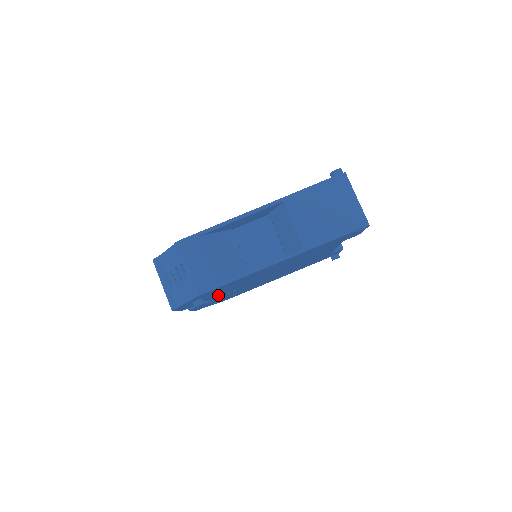
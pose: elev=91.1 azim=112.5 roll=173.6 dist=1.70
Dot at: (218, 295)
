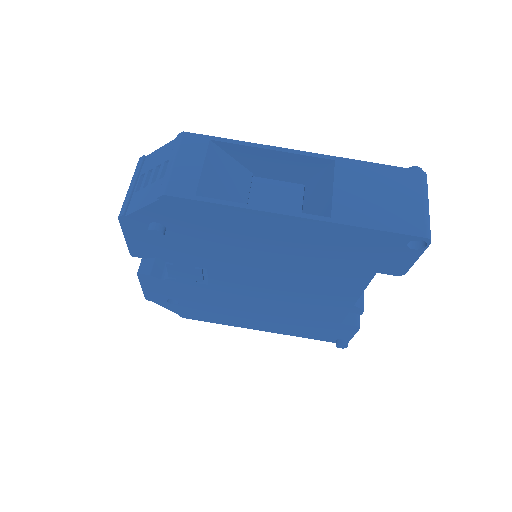
Dot at: (184, 260)
